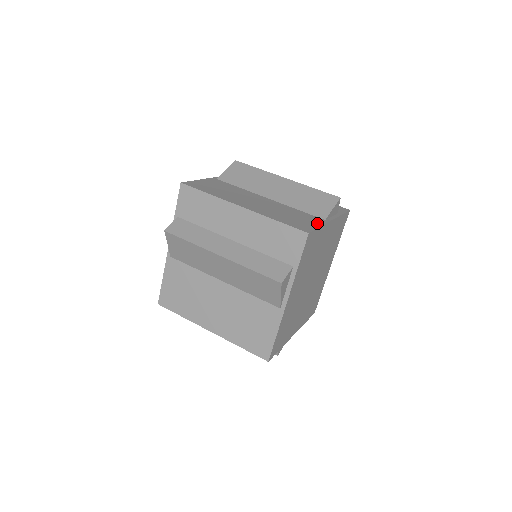
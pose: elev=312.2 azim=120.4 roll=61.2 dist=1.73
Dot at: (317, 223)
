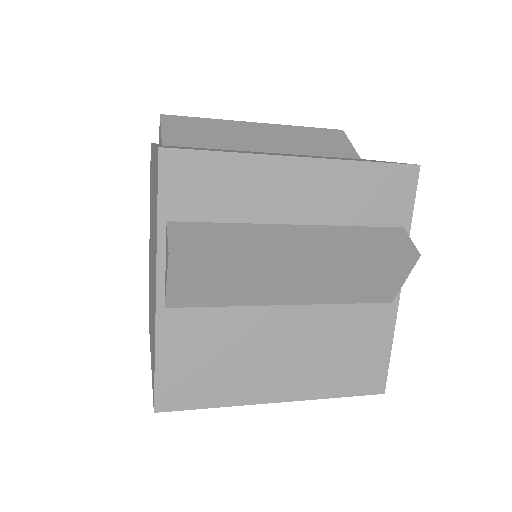
Dot at: occluded
